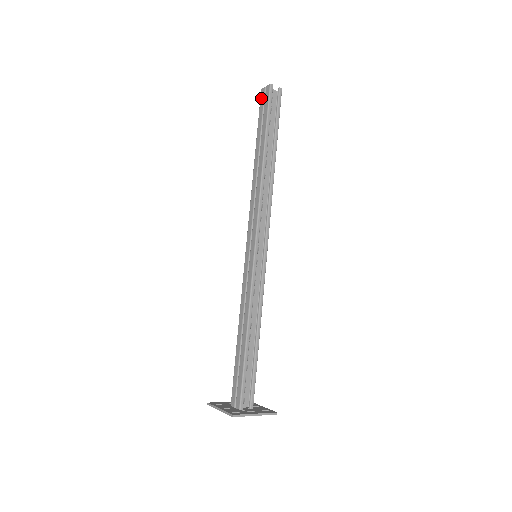
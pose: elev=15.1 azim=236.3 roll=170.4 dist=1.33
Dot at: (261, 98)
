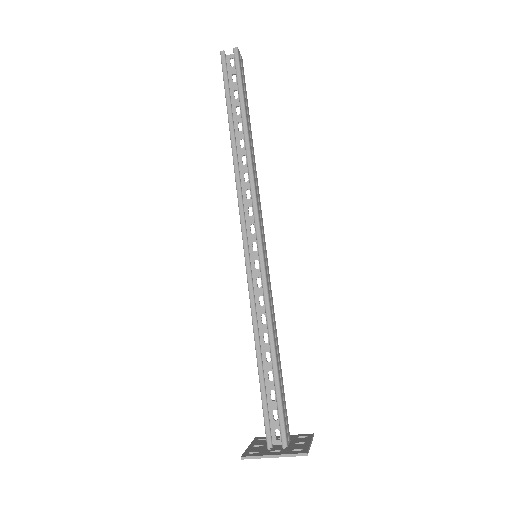
Dot at: occluded
